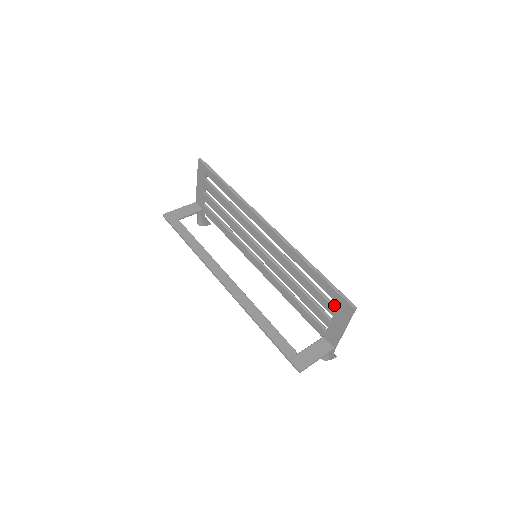
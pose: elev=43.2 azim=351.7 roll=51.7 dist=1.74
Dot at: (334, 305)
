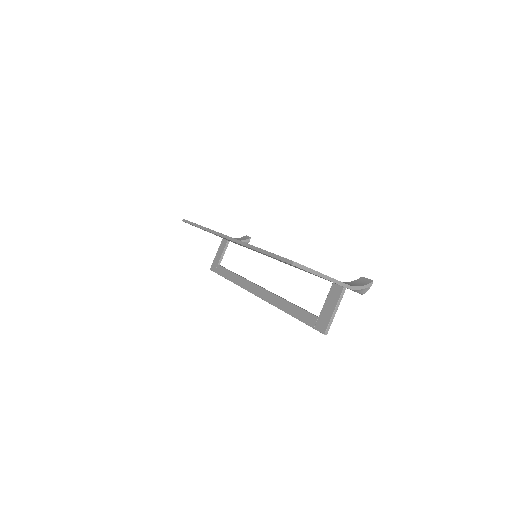
Dot at: occluded
